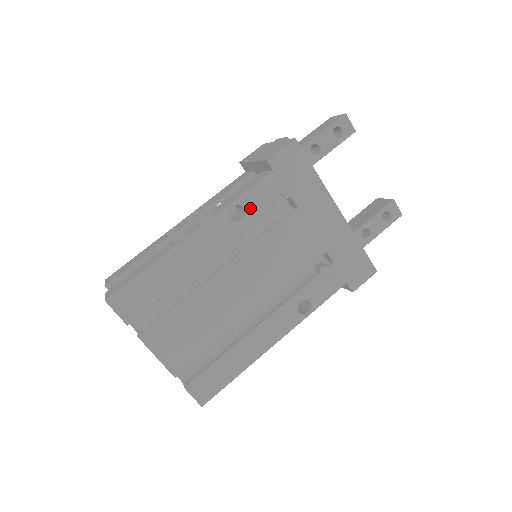
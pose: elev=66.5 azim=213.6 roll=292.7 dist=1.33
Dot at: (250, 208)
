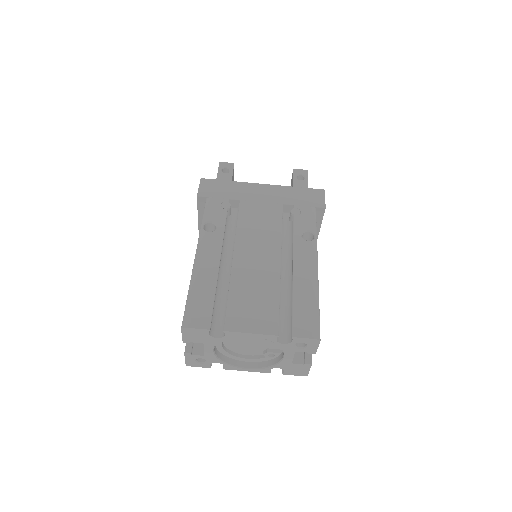
Dot at: (213, 220)
